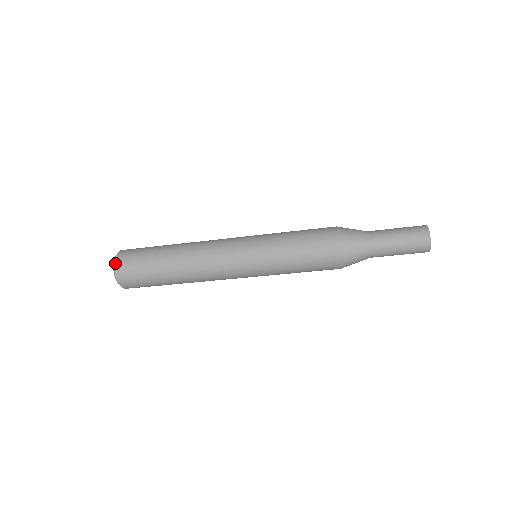
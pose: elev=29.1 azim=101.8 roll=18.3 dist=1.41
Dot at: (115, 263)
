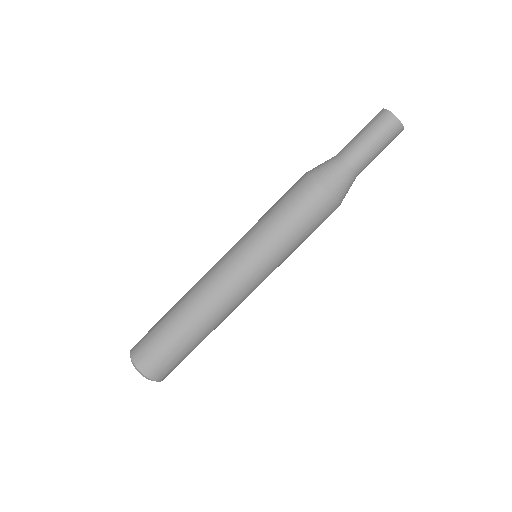
Dot at: (133, 362)
